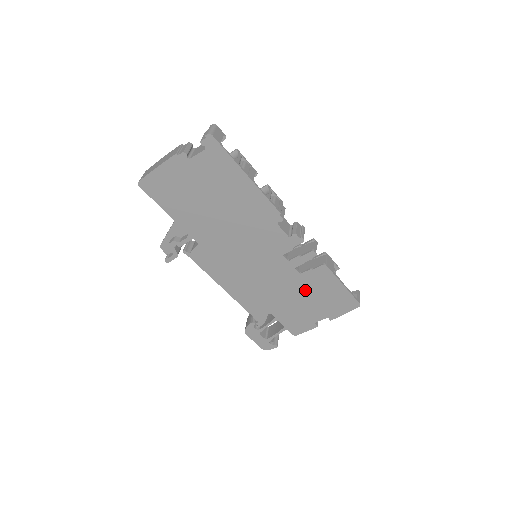
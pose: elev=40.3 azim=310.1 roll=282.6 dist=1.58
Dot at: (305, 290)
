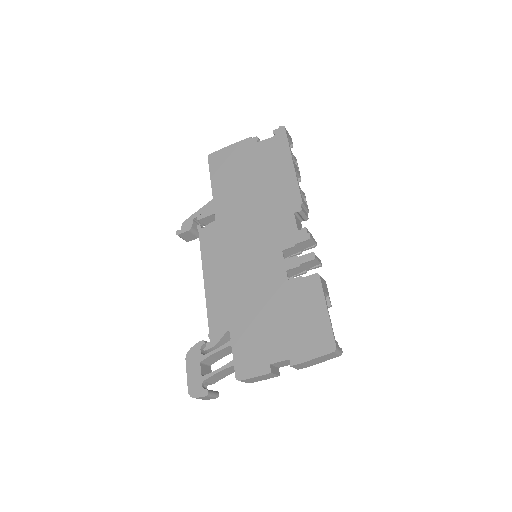
Dot at: (283, 305)
